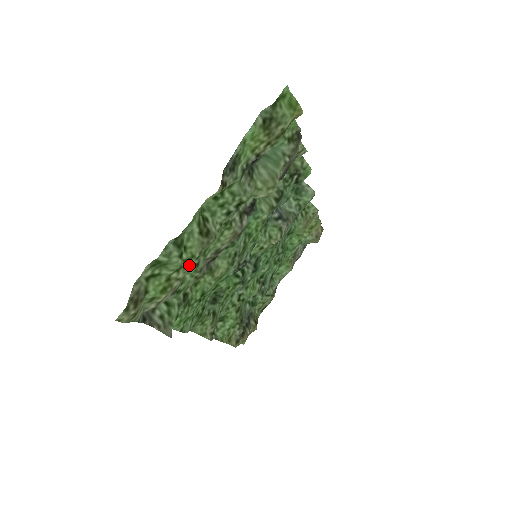
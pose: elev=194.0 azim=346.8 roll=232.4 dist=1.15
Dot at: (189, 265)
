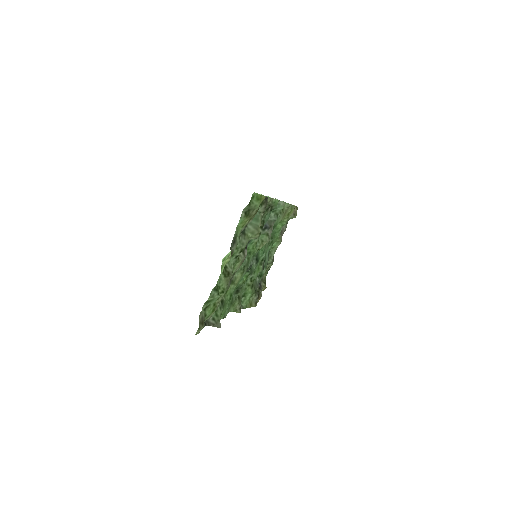
Dot at: (223, 294)
